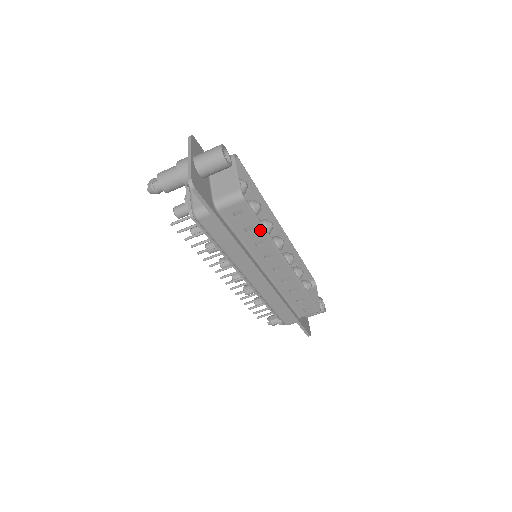
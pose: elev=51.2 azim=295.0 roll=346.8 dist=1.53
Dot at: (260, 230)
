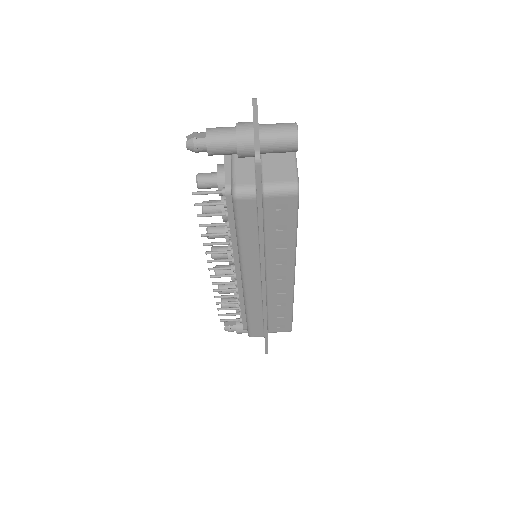
Dot at: (292, 232)
